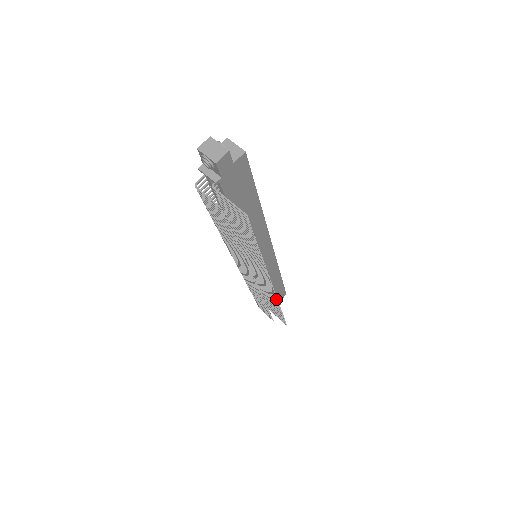
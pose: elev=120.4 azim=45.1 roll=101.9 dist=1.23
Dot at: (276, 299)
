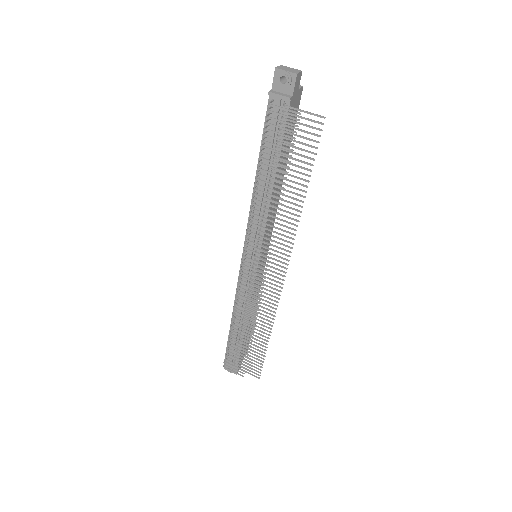
Dot at: (276, 305)
